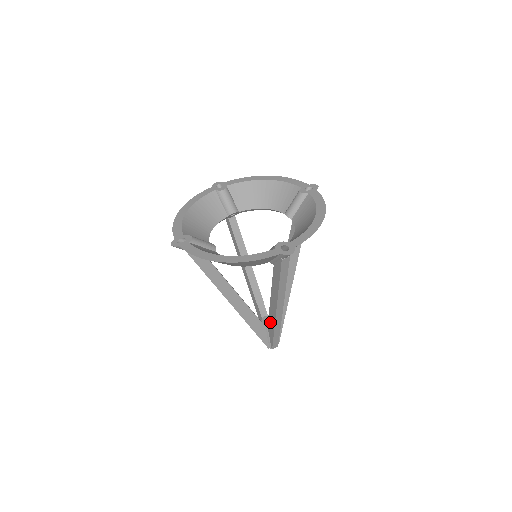
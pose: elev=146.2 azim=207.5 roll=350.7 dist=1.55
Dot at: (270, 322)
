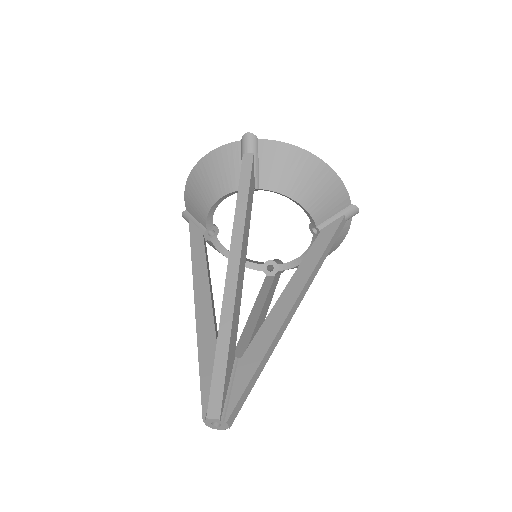
Dot at: (259, 340)
